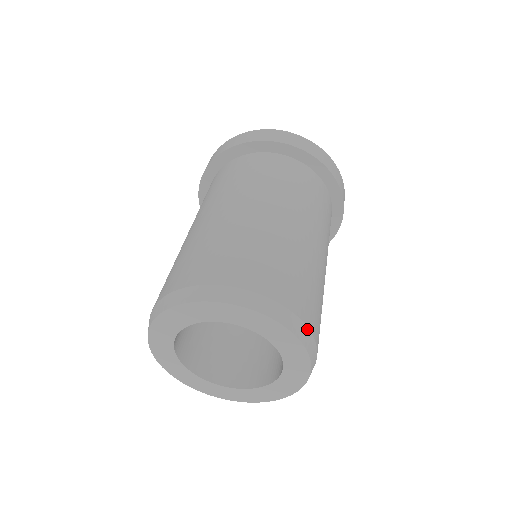
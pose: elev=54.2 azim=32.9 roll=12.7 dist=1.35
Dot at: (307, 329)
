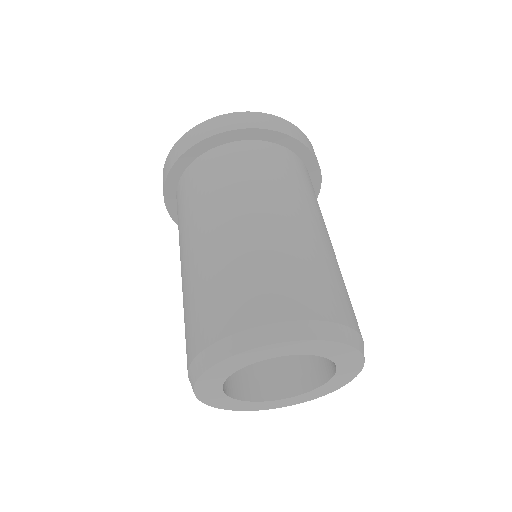
Dot at: occluded
